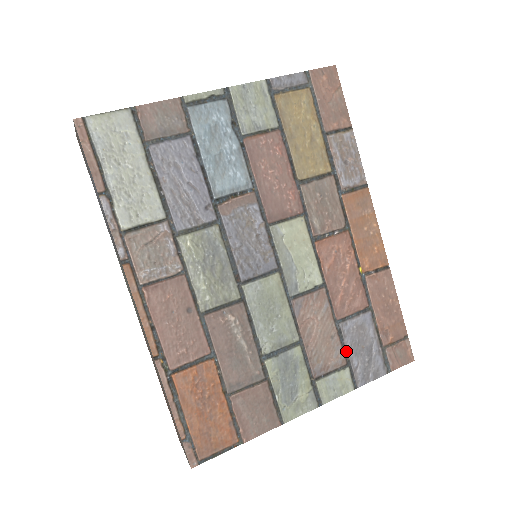
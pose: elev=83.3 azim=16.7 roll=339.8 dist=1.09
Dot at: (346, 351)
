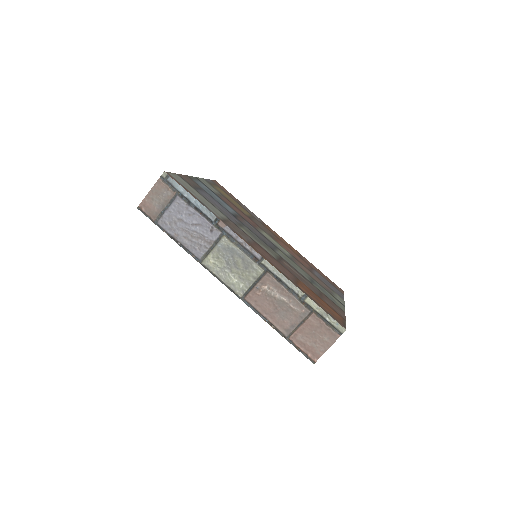
Dot at: (326, 284)
